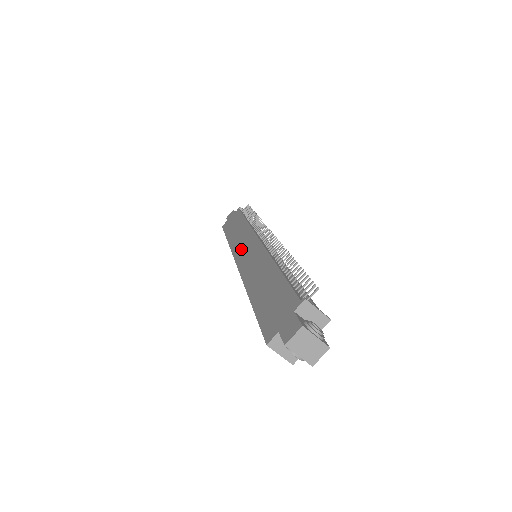
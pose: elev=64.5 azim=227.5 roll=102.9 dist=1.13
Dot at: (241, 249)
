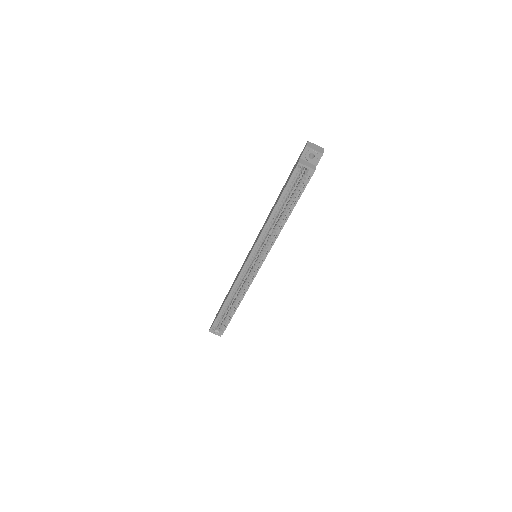
Dot at: occluded
